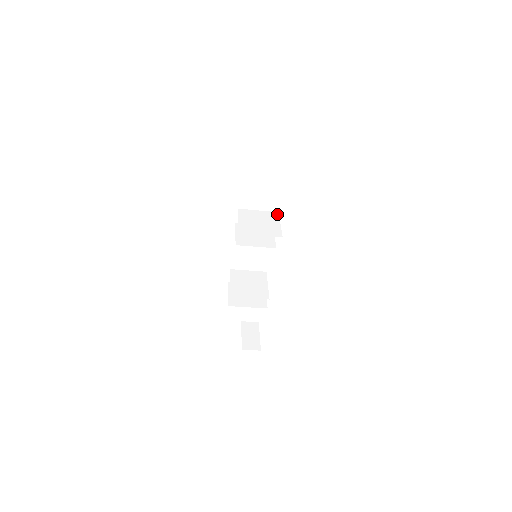
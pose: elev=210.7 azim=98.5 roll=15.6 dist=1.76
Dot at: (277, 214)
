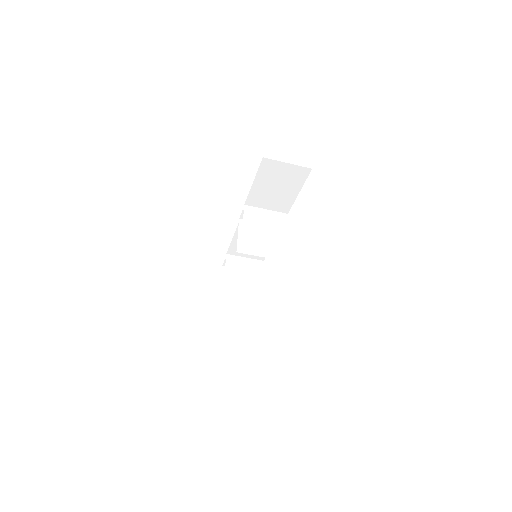
Dot at: (286, 217)
